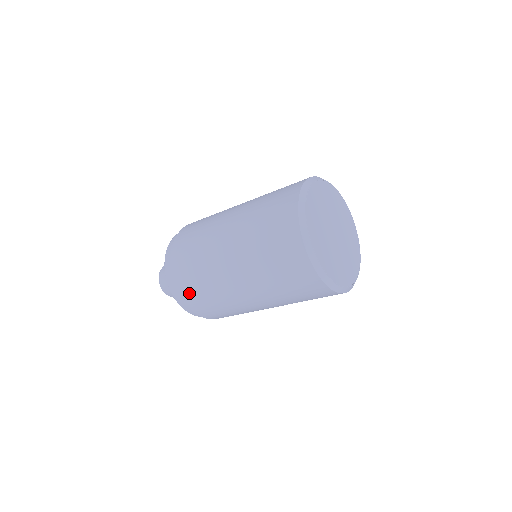
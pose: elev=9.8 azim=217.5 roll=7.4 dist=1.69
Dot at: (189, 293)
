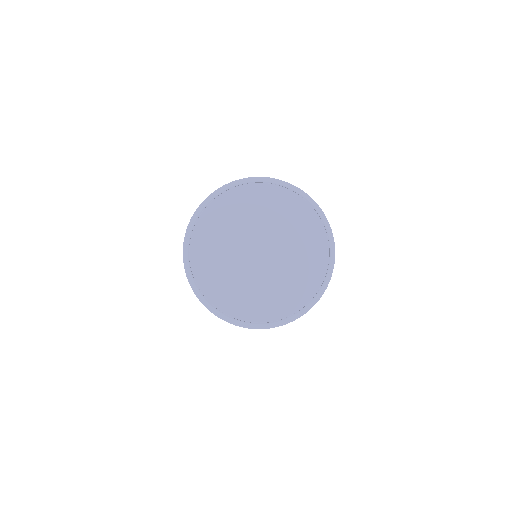
Dot at: occluded
